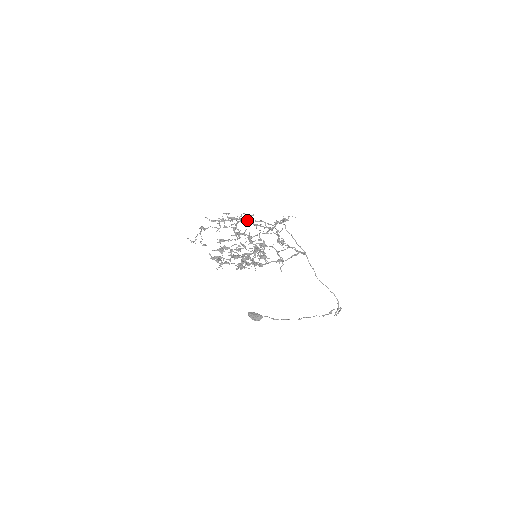
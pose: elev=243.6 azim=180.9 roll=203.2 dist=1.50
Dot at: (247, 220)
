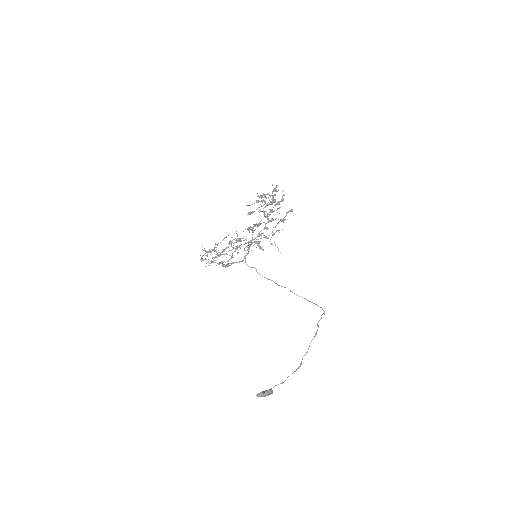
Dot at: (228, 251)
